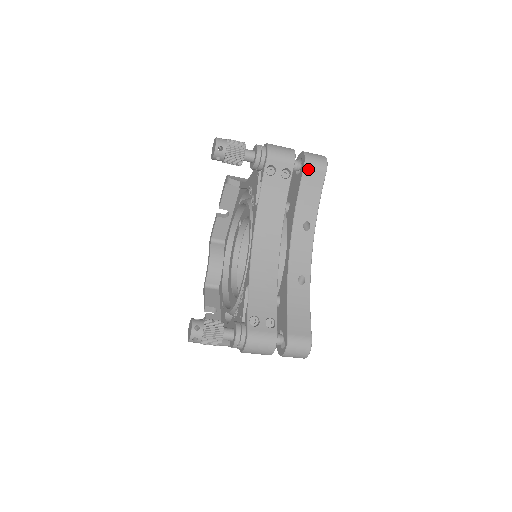
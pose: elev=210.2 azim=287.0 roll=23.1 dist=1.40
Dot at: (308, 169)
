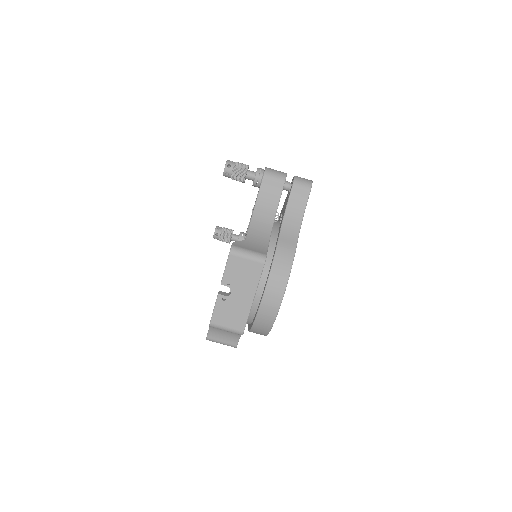
Dot at: occluded
